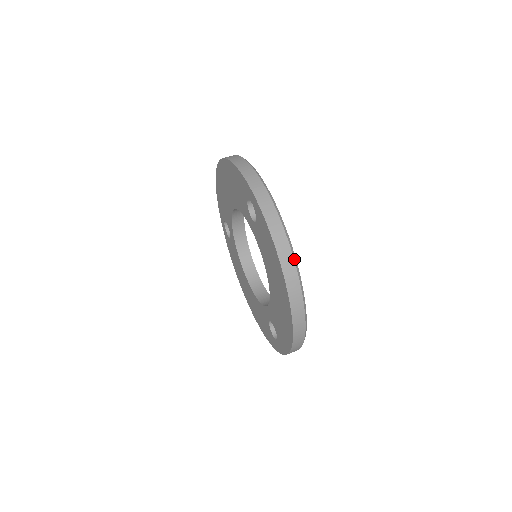
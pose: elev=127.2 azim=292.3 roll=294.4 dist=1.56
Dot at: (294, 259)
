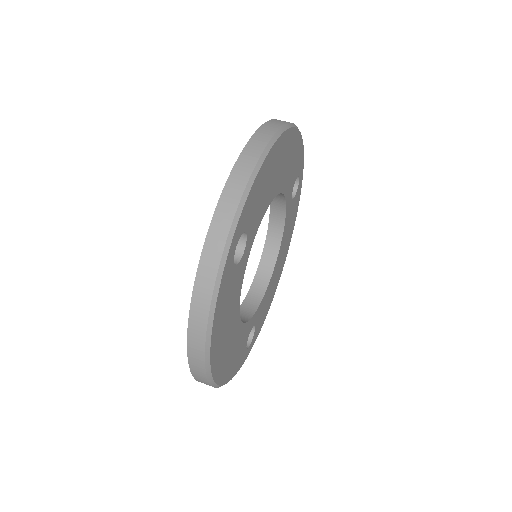
Dot at: (206, 344)
